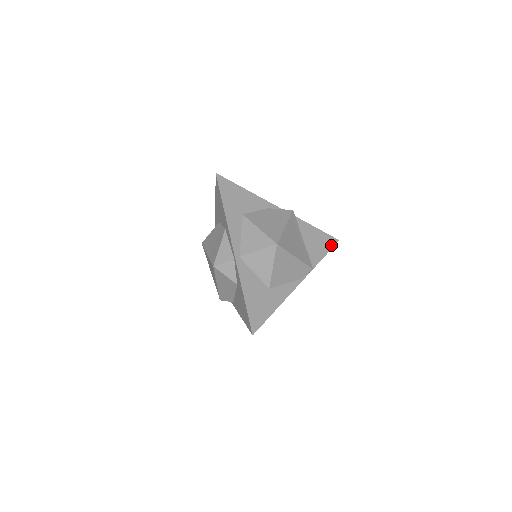
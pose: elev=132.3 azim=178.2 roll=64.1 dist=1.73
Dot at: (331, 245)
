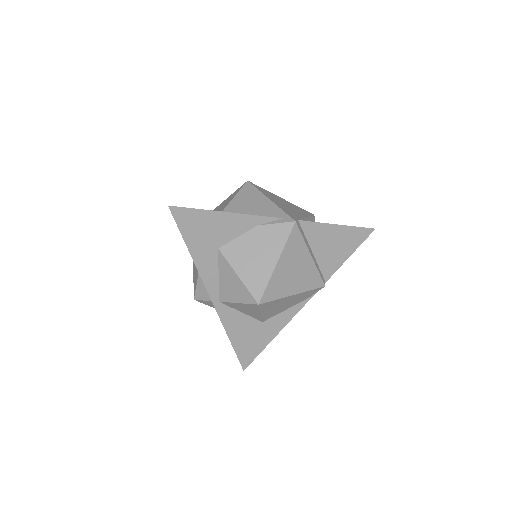
Dot at: (360, 240)
